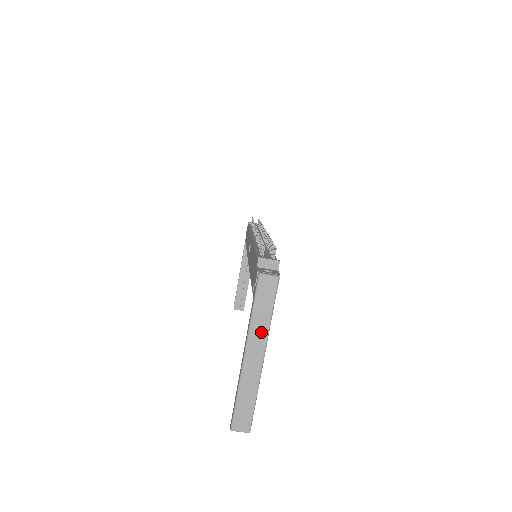
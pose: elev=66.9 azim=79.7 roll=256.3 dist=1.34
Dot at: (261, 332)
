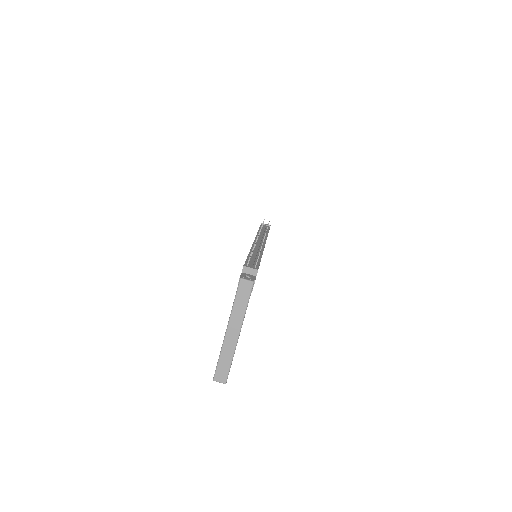
Dot at: (239, 317)
